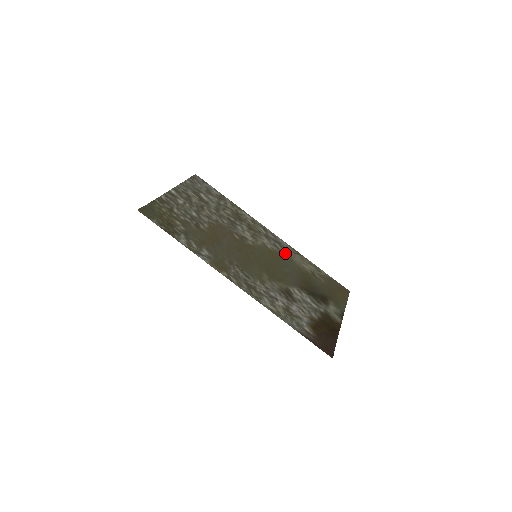
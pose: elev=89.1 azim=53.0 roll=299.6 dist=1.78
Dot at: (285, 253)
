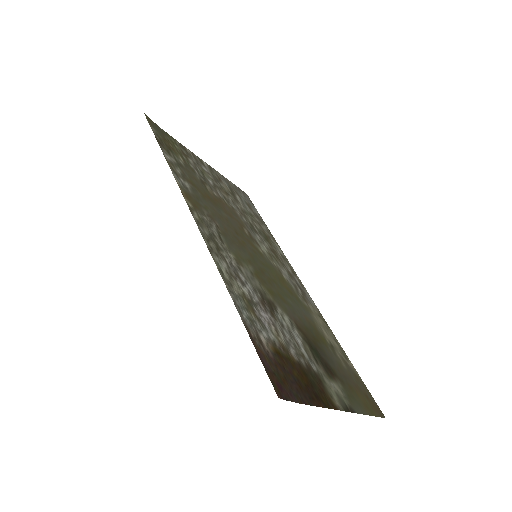
Dot at: (304, 301)
